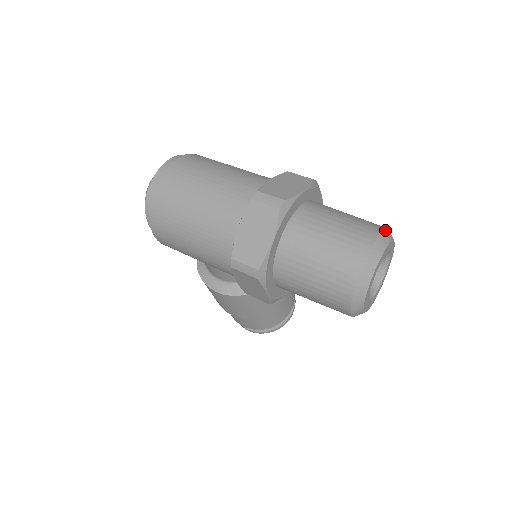
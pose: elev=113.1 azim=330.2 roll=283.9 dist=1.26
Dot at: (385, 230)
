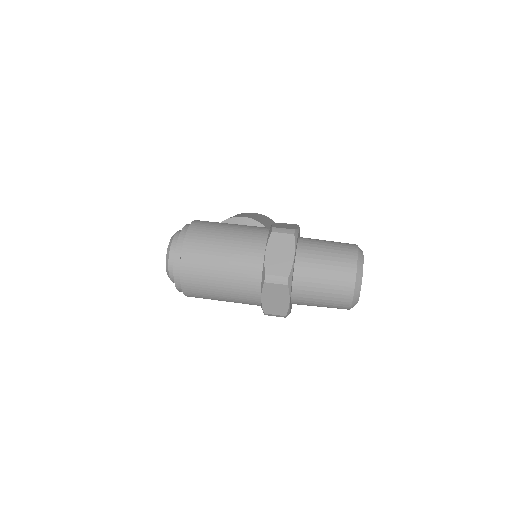
Dot at: (358, 260)
